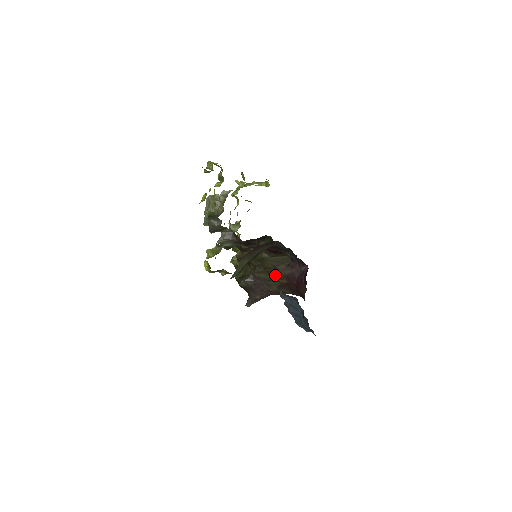
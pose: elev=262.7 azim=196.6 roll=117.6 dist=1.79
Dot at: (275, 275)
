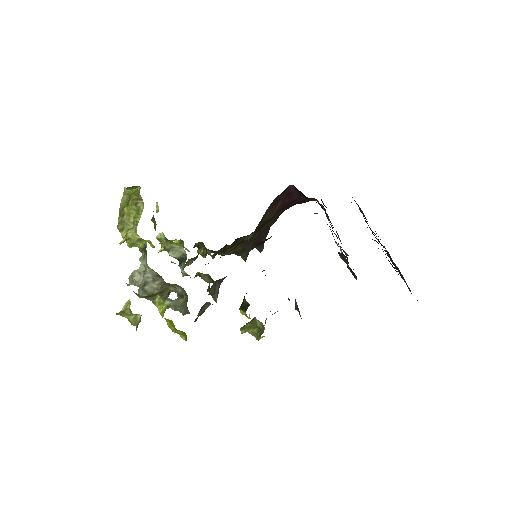
Dot at: (267, 223)
